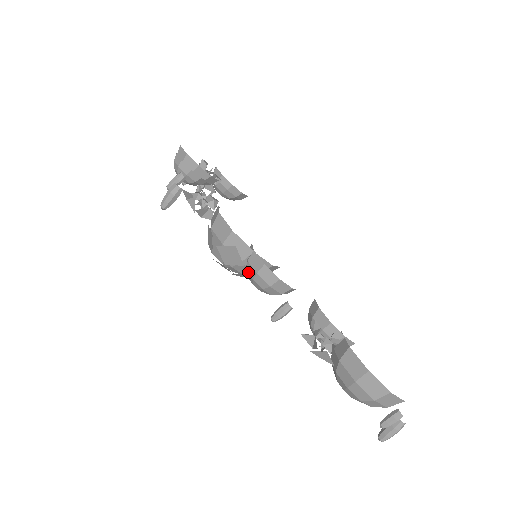
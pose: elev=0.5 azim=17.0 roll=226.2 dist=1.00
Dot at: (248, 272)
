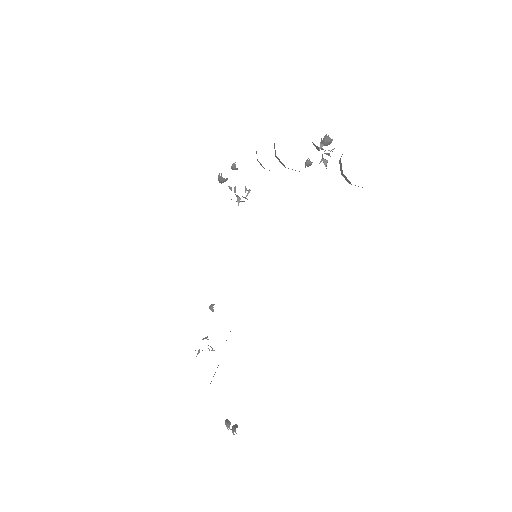
Dot at: occluded
